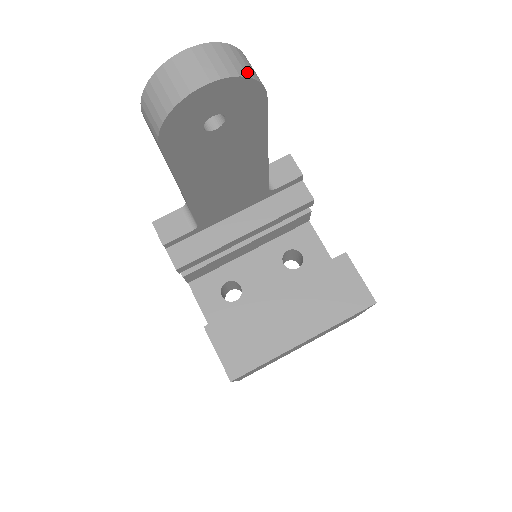
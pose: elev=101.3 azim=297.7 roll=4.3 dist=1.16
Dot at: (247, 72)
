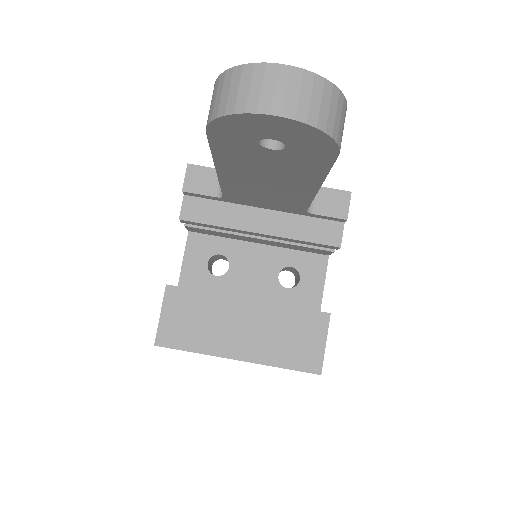
Dot at: (329, 126)
